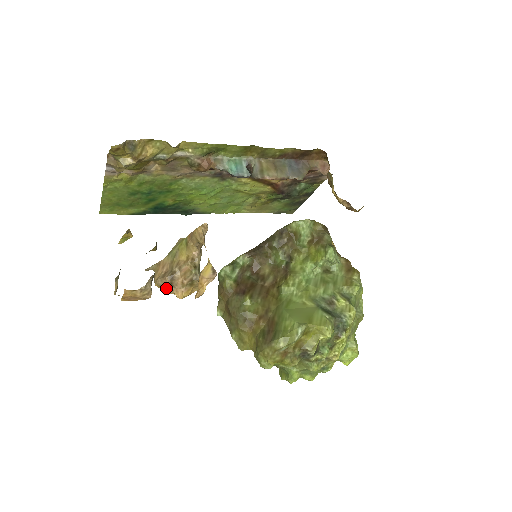
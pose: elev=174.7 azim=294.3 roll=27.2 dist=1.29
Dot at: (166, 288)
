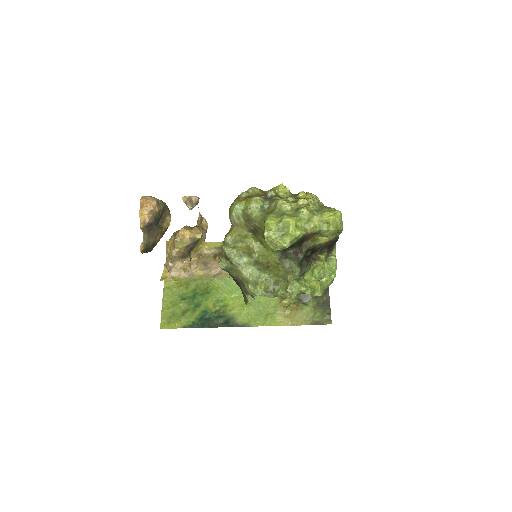
Dot at: (174, 236)
